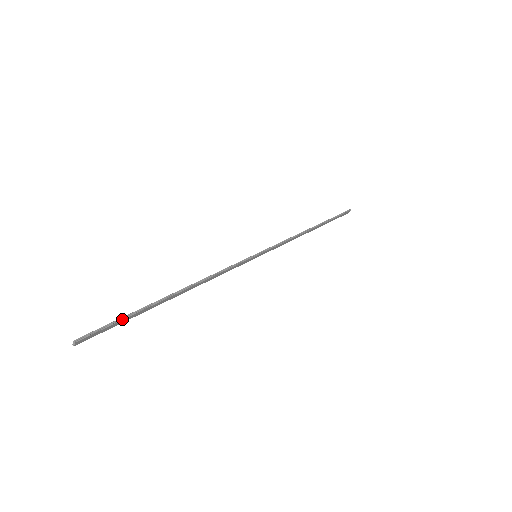
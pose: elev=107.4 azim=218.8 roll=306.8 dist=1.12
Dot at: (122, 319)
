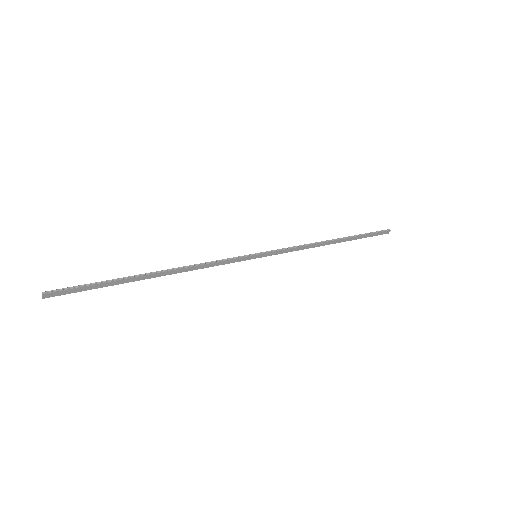
Dot at: (92, 284)
